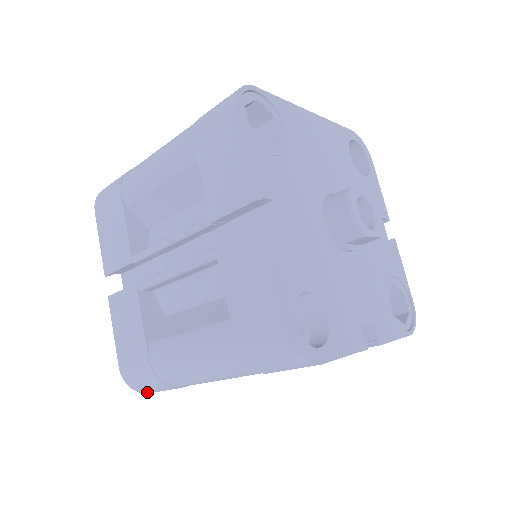
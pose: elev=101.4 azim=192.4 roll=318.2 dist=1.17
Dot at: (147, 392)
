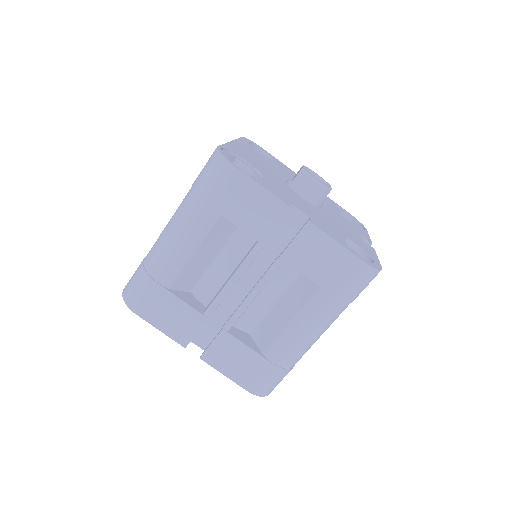
Dot at: occluded
